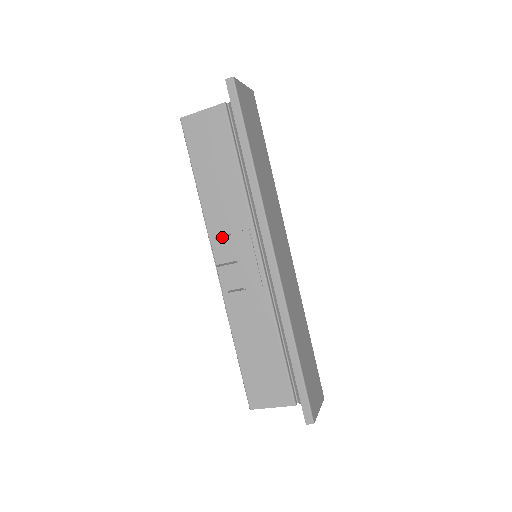
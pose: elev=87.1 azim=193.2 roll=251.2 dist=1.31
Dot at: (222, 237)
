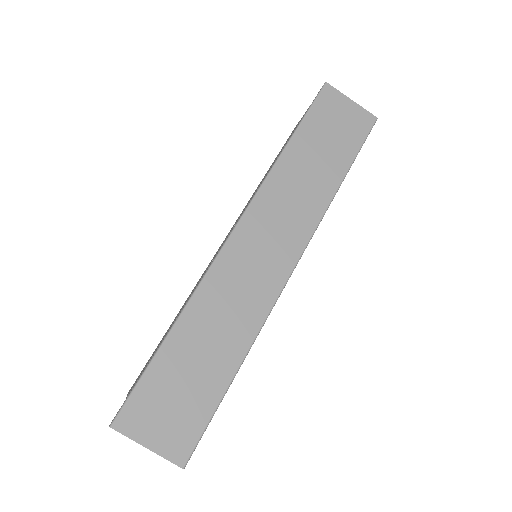
Dot at: (237, 219)
